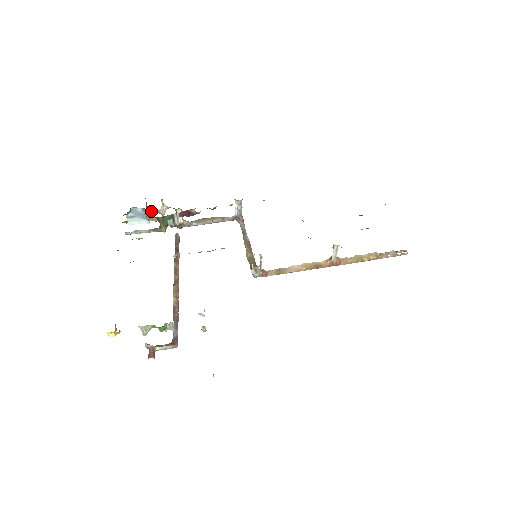
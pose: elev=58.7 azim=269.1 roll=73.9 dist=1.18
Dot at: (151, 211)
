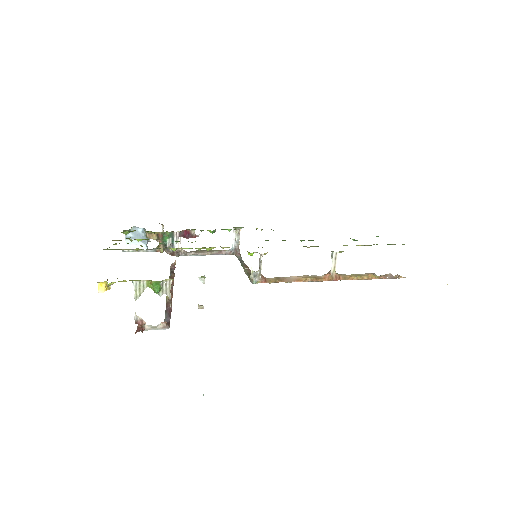
Dot at: occluded
